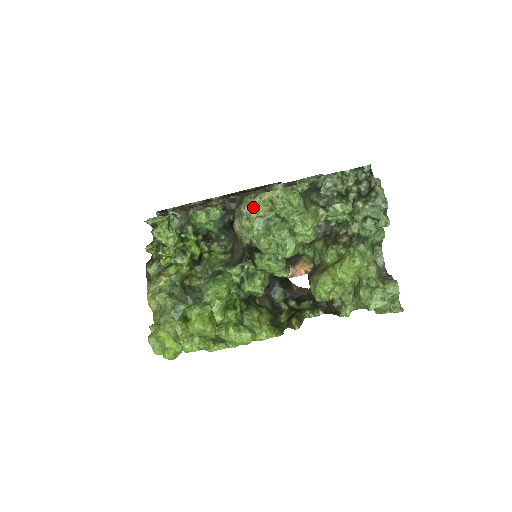
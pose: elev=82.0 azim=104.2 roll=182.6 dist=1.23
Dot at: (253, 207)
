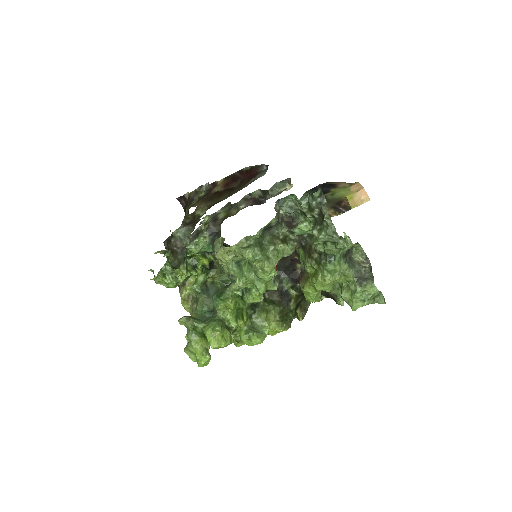
Dot at: (221, 256)
